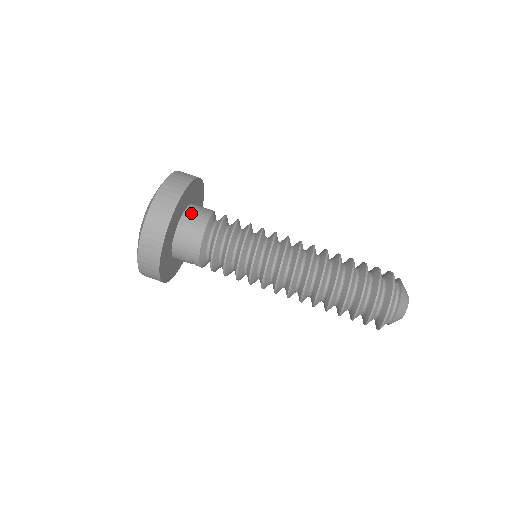
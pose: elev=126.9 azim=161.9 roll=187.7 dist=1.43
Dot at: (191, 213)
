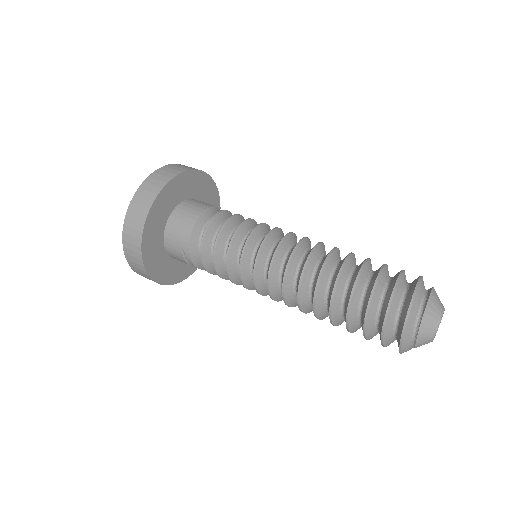
Dot at: (193, 201)
